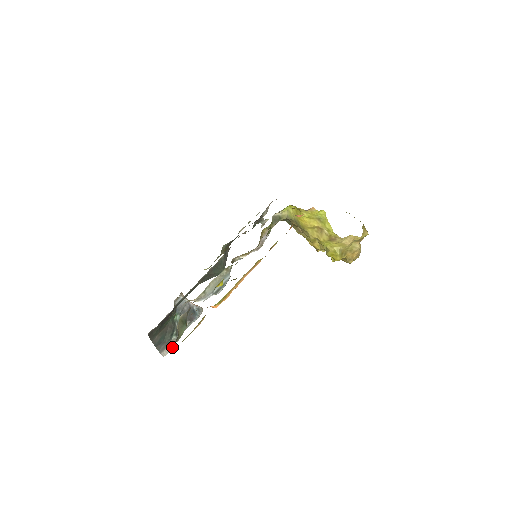
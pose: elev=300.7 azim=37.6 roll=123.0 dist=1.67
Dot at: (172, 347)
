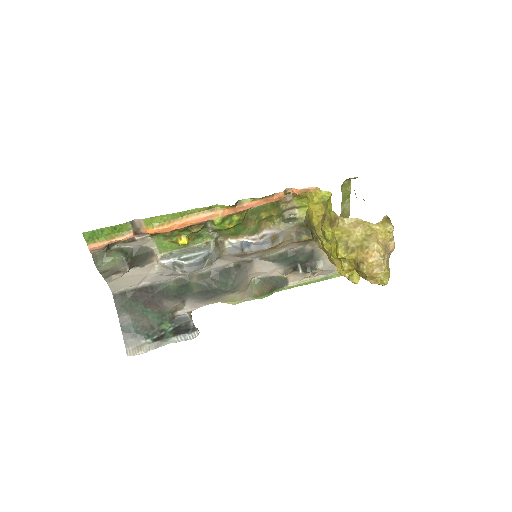
Dot at: (142, 350)
